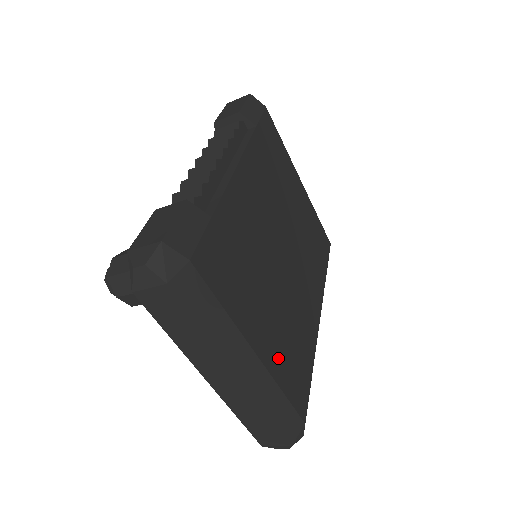
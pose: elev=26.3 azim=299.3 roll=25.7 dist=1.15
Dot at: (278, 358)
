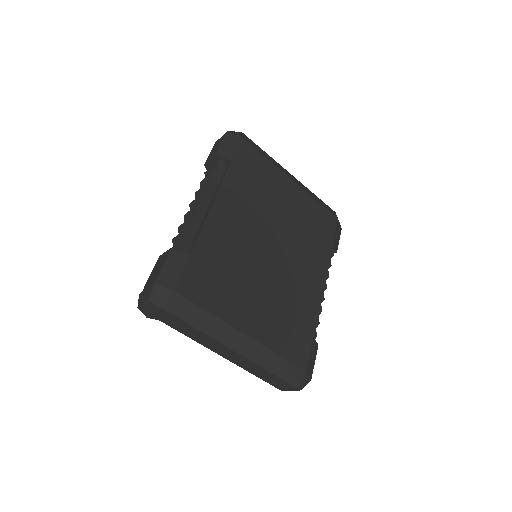
Dot at: (270, 332)
